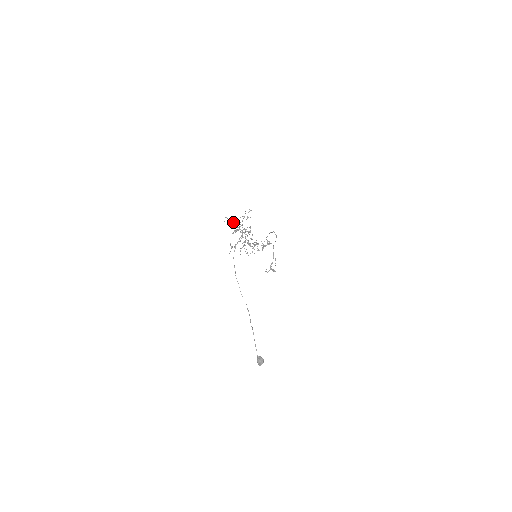
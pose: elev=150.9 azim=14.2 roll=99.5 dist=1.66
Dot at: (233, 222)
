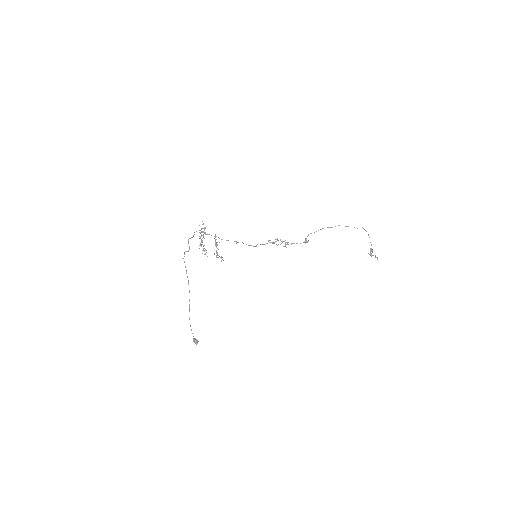
Dot at: occluded
